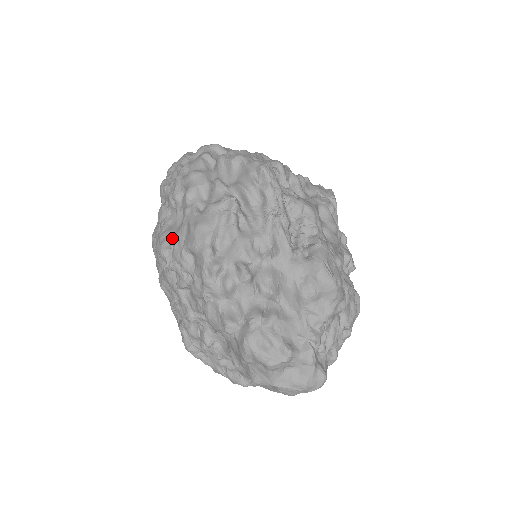
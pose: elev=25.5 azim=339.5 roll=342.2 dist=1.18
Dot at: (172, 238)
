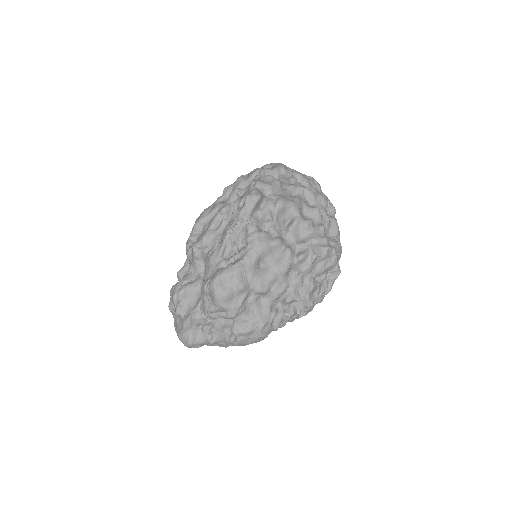
Dot at: occluded
